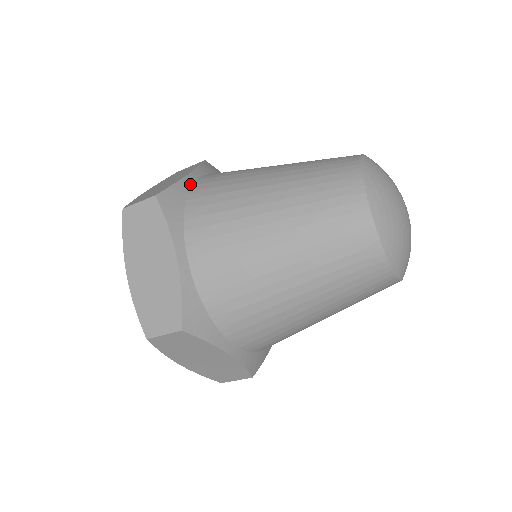
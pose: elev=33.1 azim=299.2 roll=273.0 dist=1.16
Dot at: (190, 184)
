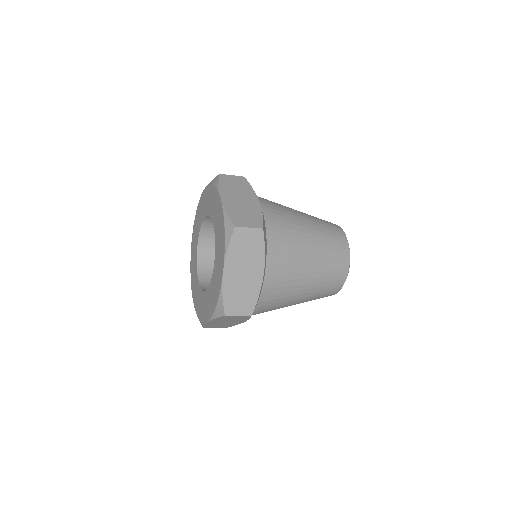
Dot at: (263, 284)
